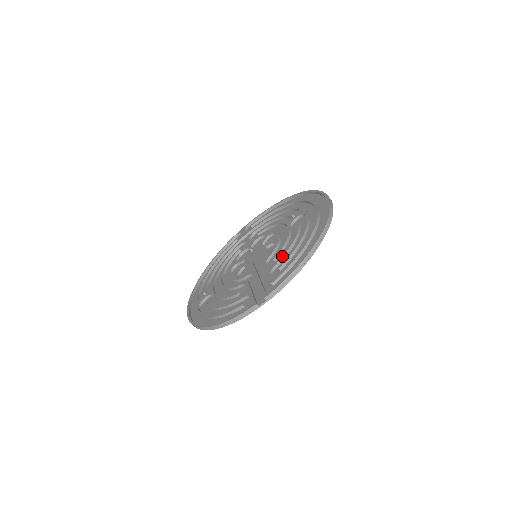
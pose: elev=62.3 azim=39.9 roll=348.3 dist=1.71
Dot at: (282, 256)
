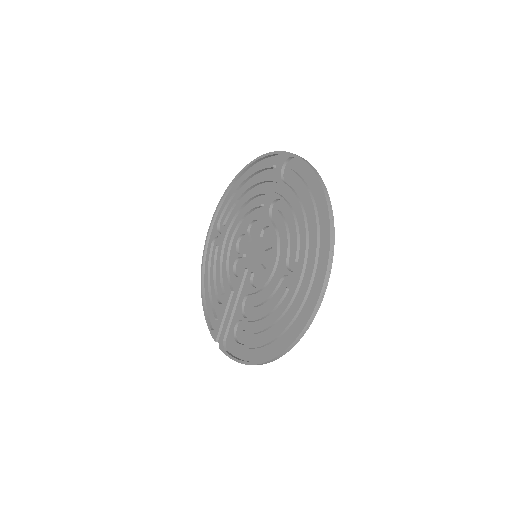
Dot at: (248, 321)
